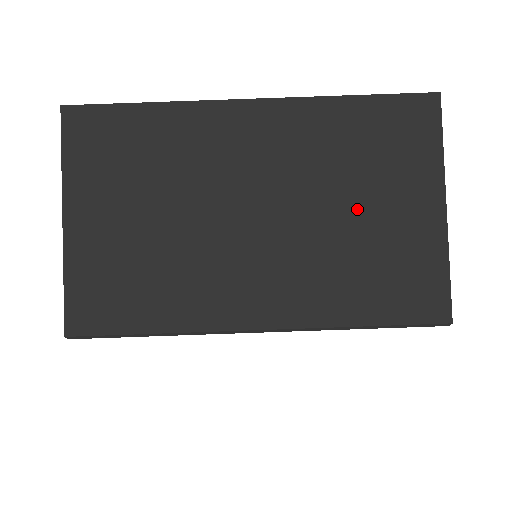
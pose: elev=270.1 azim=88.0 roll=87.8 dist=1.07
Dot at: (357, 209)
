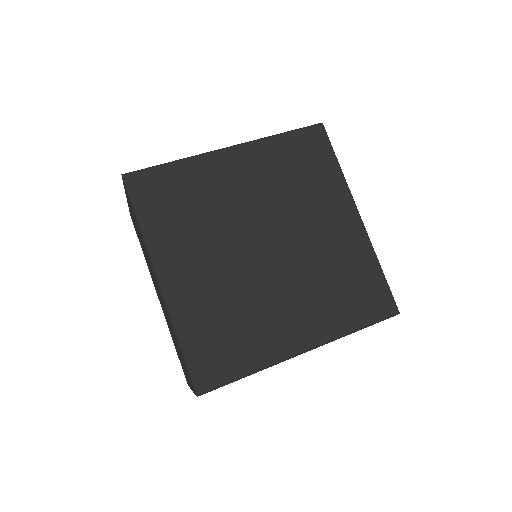
Dot at: occluded
